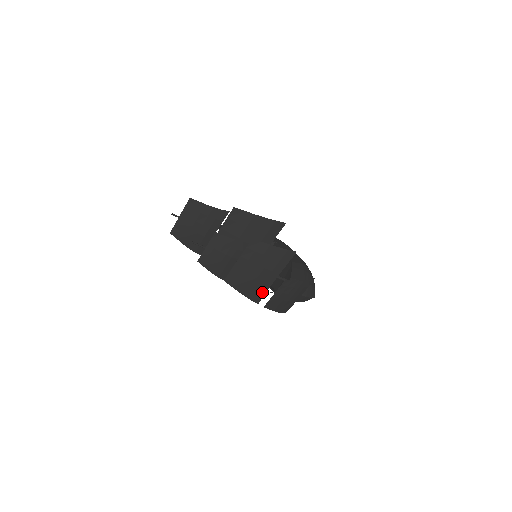
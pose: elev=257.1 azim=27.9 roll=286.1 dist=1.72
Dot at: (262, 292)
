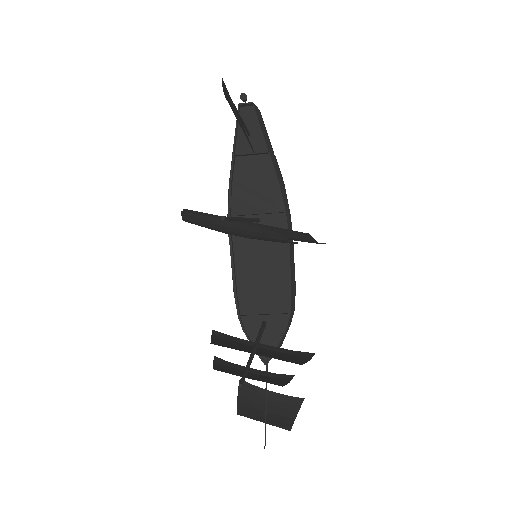
Dot at: (233, 338)
